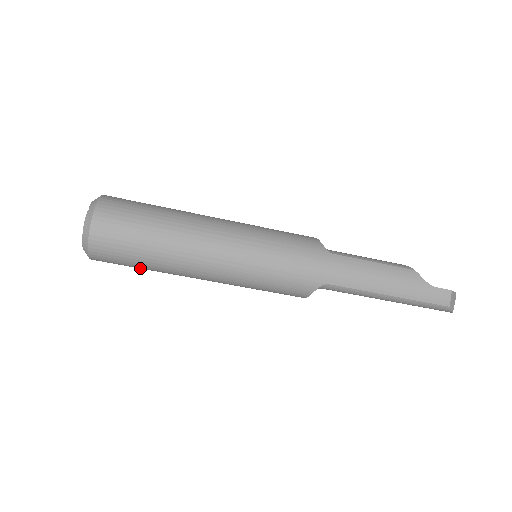
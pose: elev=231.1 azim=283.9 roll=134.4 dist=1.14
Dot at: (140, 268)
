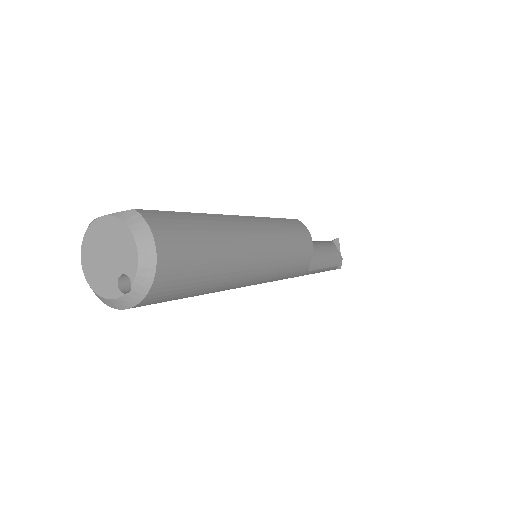
Dot at: occluded
